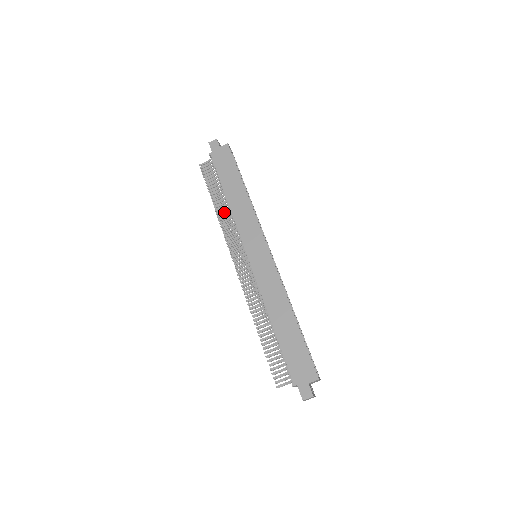
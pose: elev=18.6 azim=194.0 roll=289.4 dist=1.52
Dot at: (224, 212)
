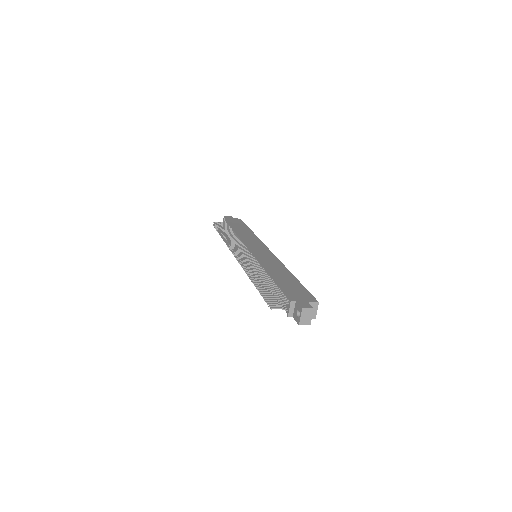
Dot at: occluded
